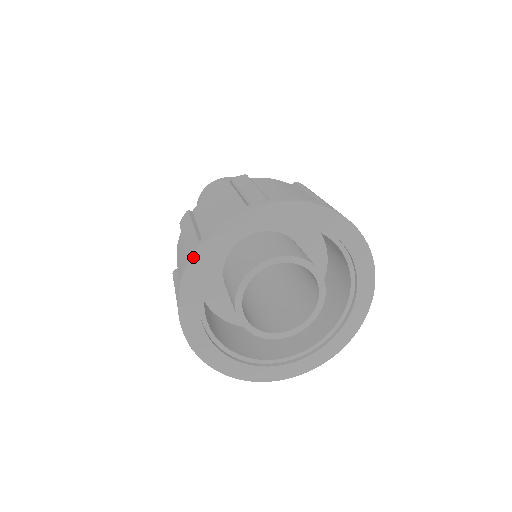
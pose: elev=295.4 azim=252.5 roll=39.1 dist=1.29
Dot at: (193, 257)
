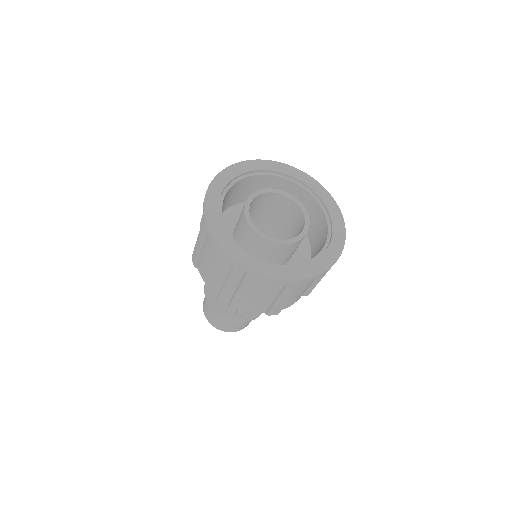
Dot at: (206, 220)
